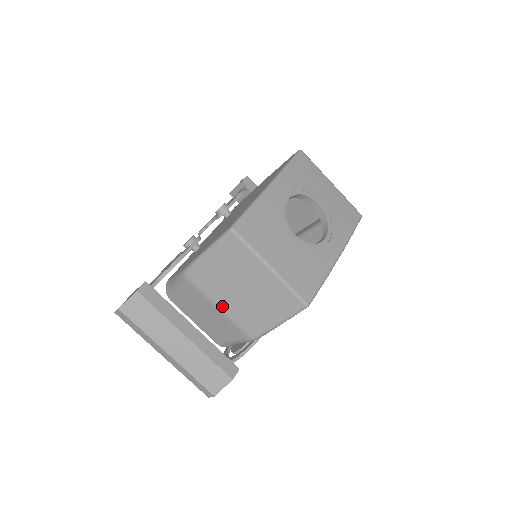
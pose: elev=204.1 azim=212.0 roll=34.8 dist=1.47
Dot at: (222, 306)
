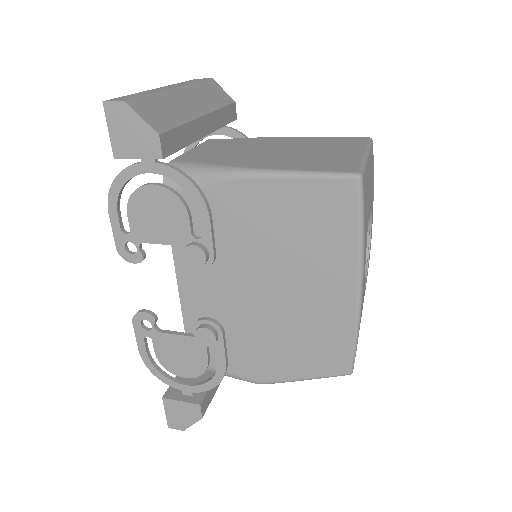
Dot at: occluded
